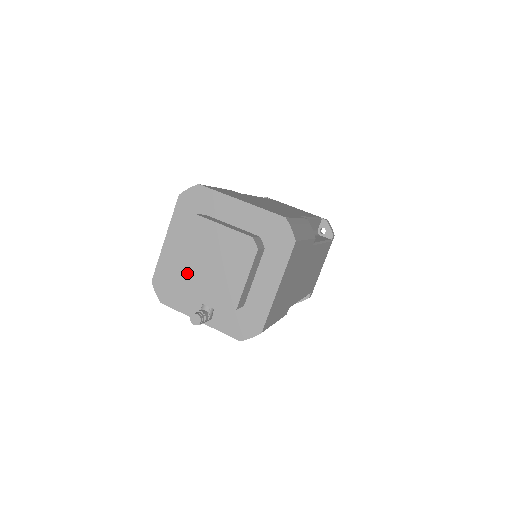
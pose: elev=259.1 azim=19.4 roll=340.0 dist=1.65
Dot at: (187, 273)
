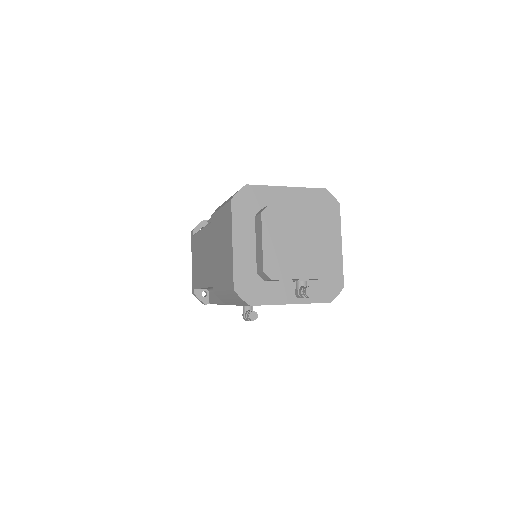
Dot at: (280, 259)
